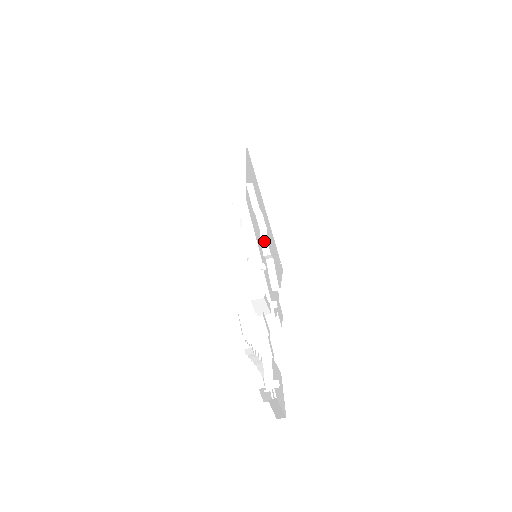
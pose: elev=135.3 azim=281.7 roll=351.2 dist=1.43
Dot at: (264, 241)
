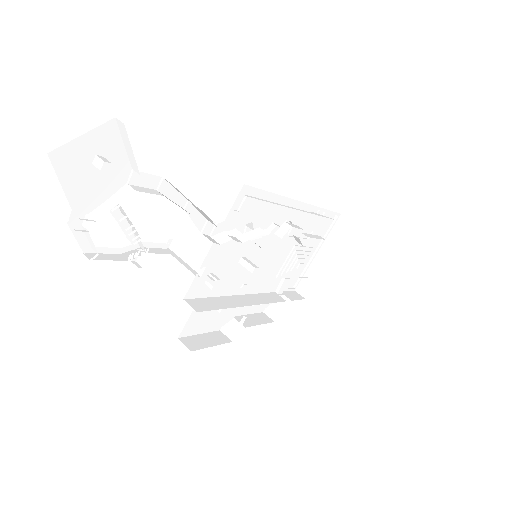
Dot at: (278, 236)
